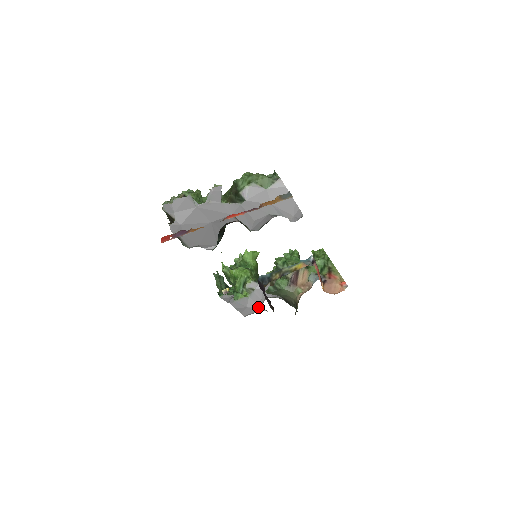
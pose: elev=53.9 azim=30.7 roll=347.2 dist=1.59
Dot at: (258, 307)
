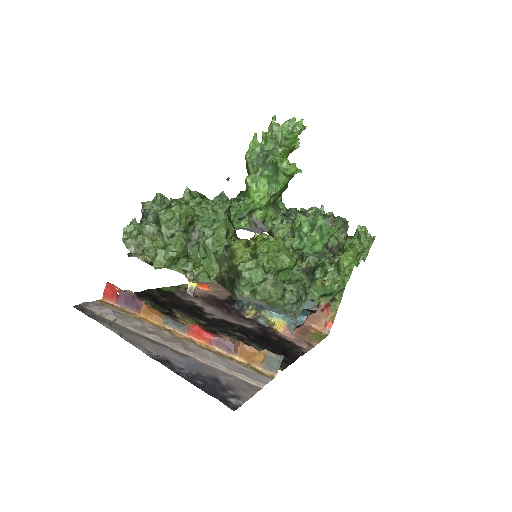
Dot at: (255, 232)
